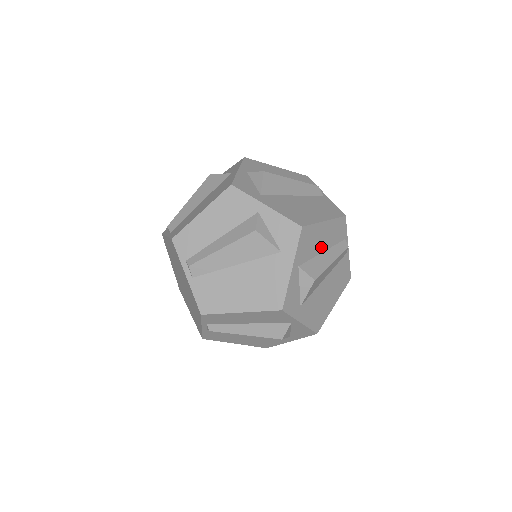
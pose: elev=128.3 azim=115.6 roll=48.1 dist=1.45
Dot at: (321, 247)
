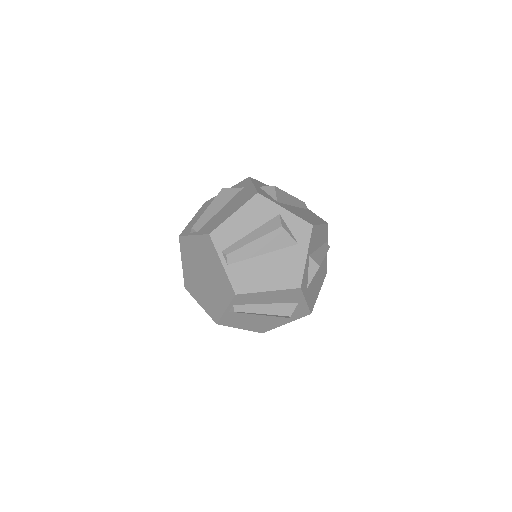
Dot at: occluded
